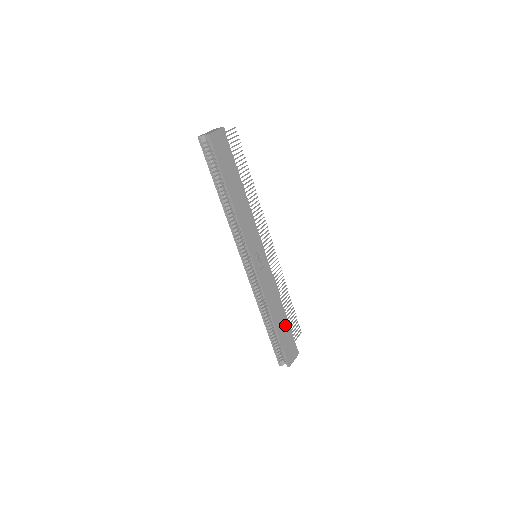
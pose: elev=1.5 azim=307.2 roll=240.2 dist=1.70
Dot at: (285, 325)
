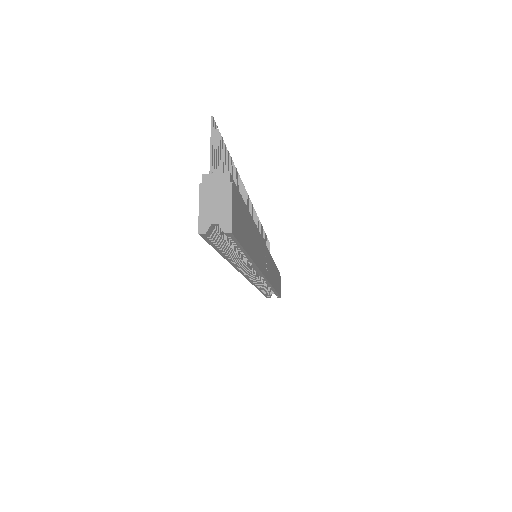
Dot at: (277, 274)
